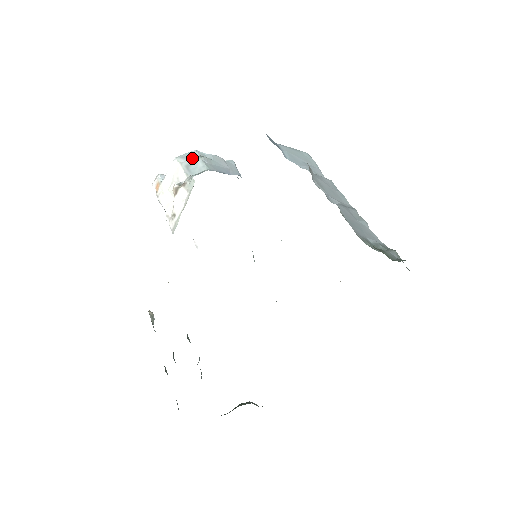
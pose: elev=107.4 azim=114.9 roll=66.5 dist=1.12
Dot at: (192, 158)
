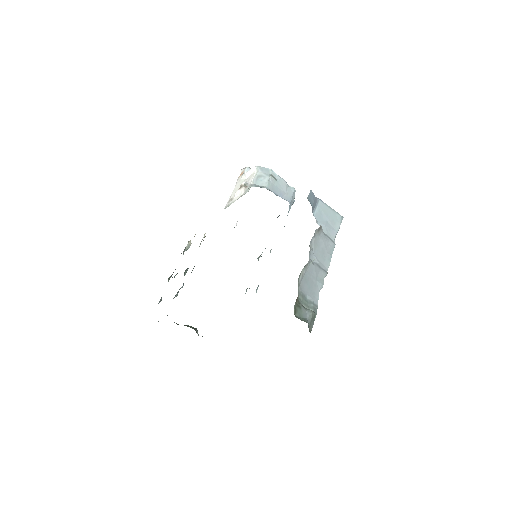
Dot at: (265, 173)
